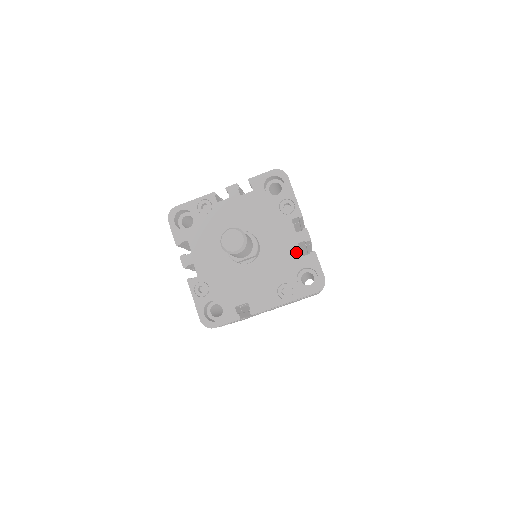
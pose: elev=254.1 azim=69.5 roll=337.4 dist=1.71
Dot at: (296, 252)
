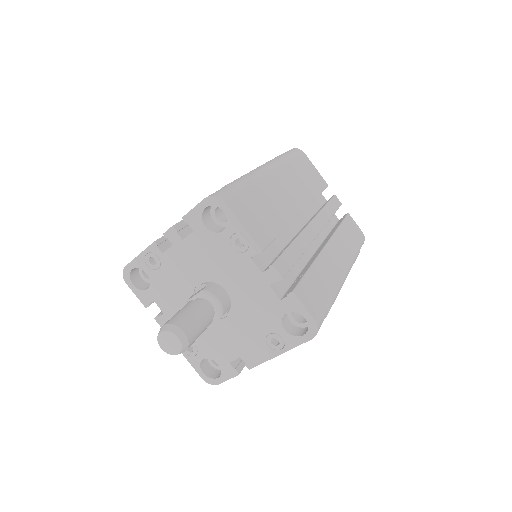
Dot at: (271, 296)
